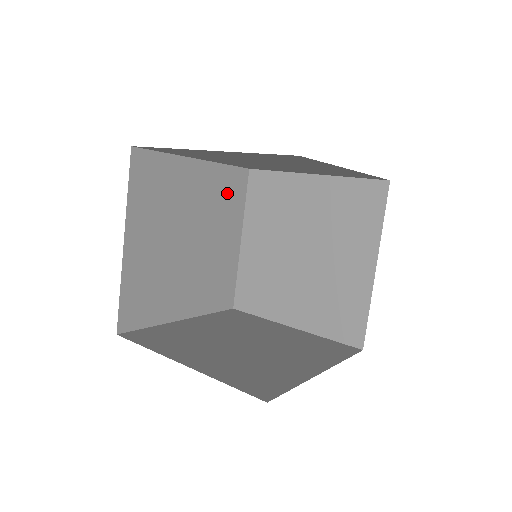
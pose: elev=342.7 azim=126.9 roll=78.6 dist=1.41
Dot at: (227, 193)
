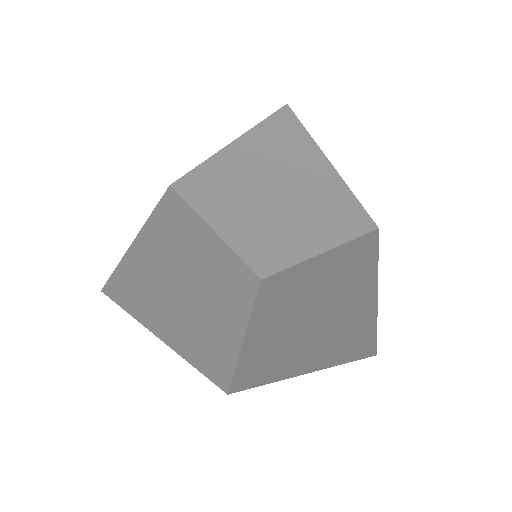
Dot at: (238, 279)
